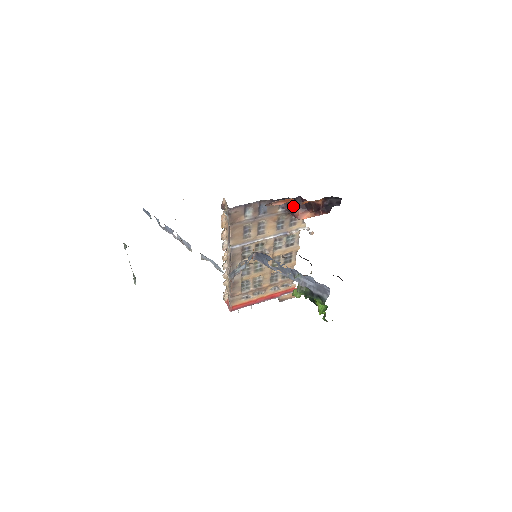
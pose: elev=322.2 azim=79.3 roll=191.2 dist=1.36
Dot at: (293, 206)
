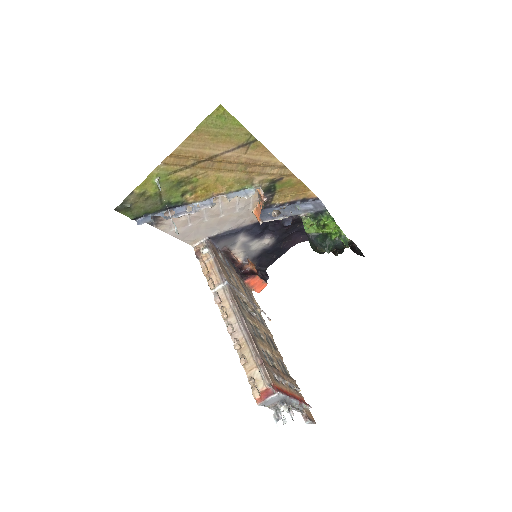
Dot at: (242, 276)
